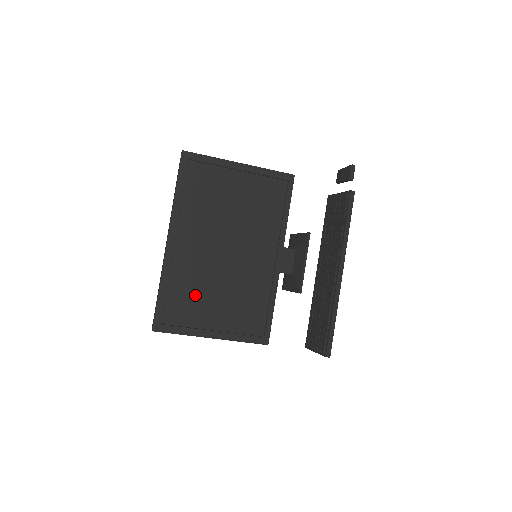
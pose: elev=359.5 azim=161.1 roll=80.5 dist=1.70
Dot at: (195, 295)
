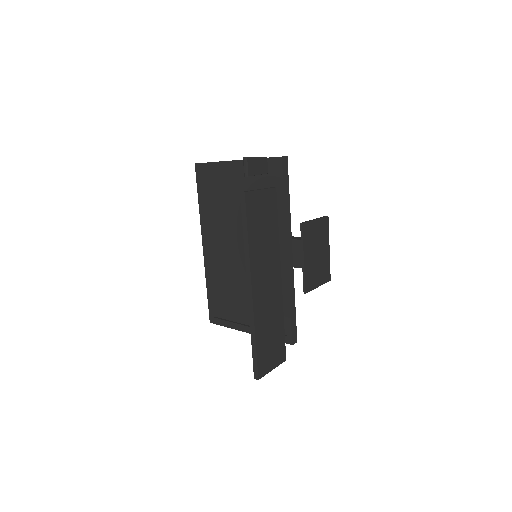
Dot at: (231, 293)
